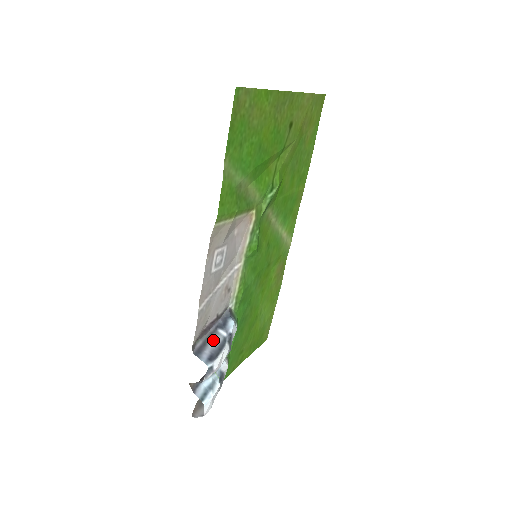
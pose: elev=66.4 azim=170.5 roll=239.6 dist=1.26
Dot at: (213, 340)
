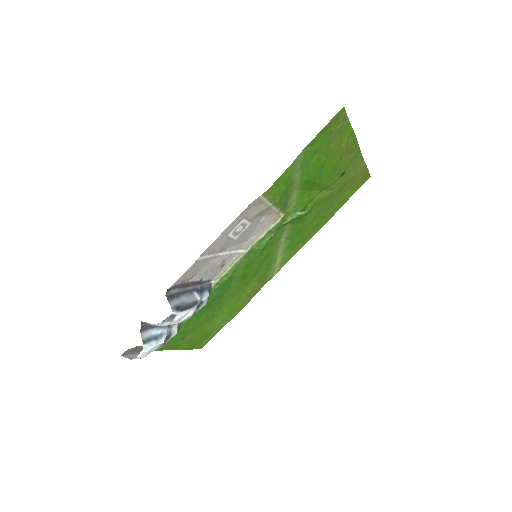
Dot at: (186, 296)
